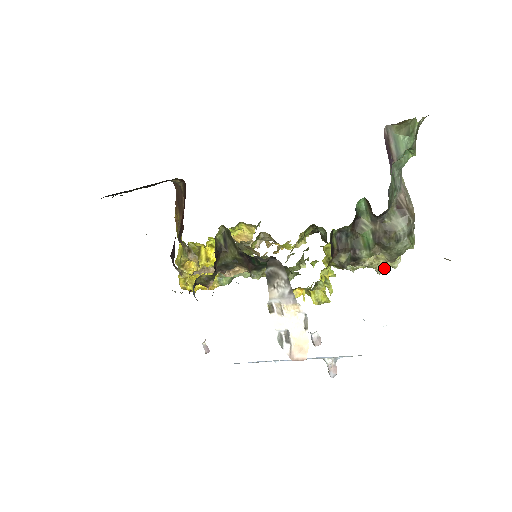
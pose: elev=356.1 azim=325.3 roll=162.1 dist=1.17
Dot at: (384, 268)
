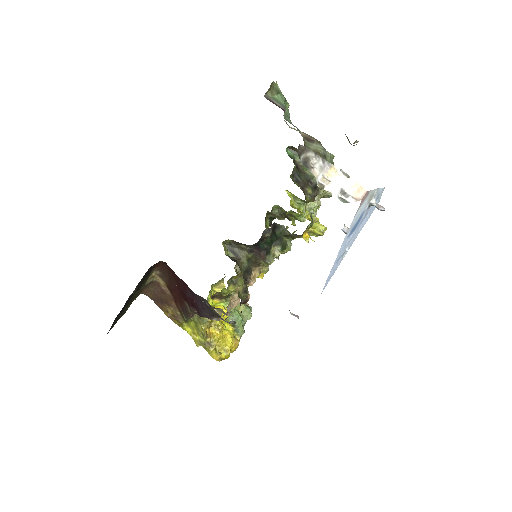
Dot at: occluded
